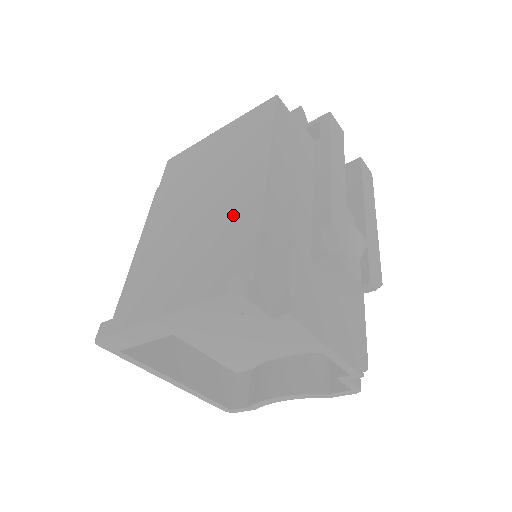
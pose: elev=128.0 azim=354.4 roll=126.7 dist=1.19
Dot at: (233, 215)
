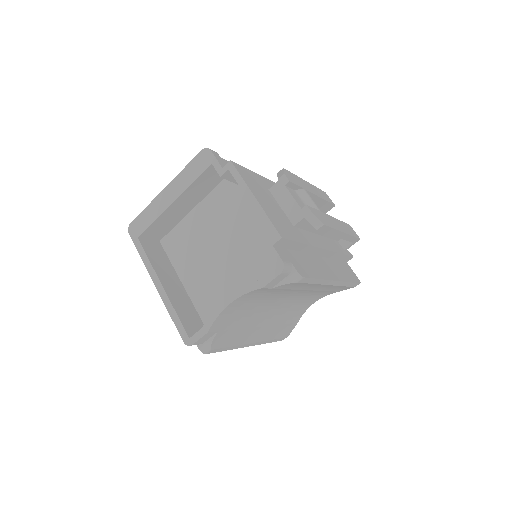
Dot at: occluded
